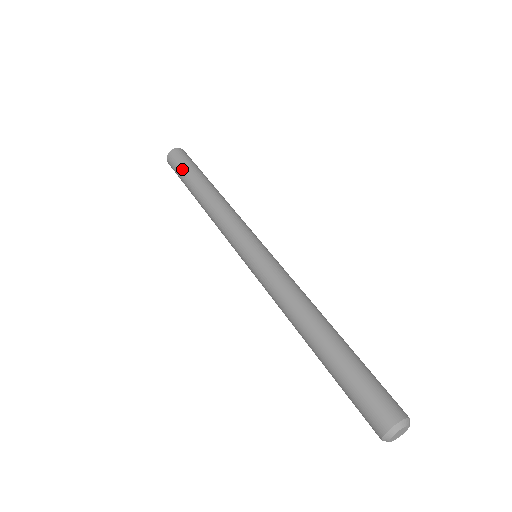
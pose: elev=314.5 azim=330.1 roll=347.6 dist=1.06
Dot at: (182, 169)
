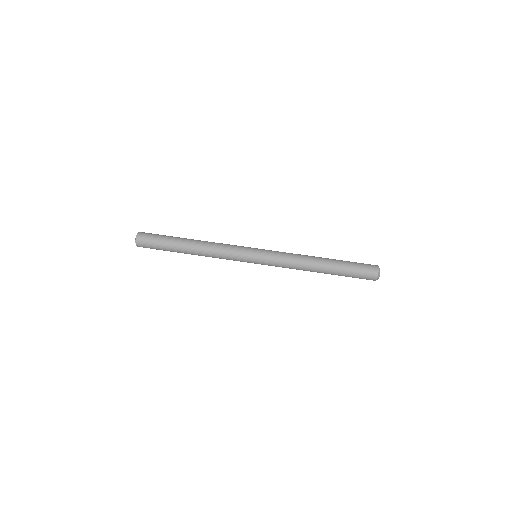
Dot at: (160, 247)
